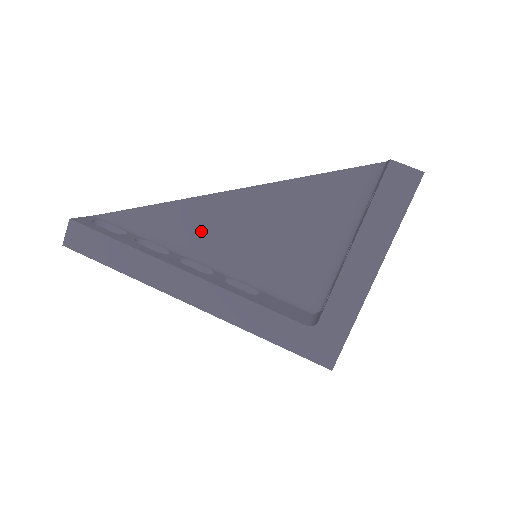
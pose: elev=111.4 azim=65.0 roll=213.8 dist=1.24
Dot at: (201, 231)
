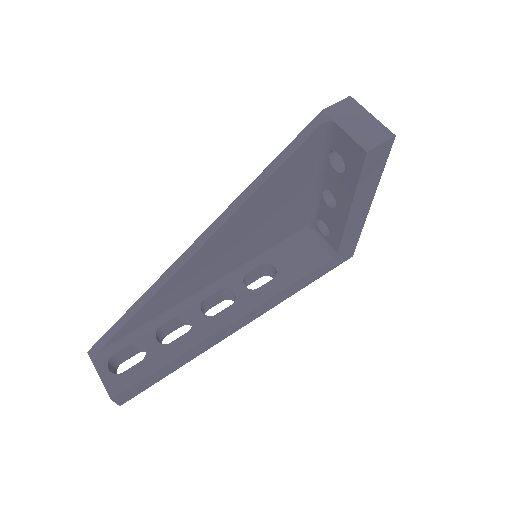
Dot at: (194, 282)
